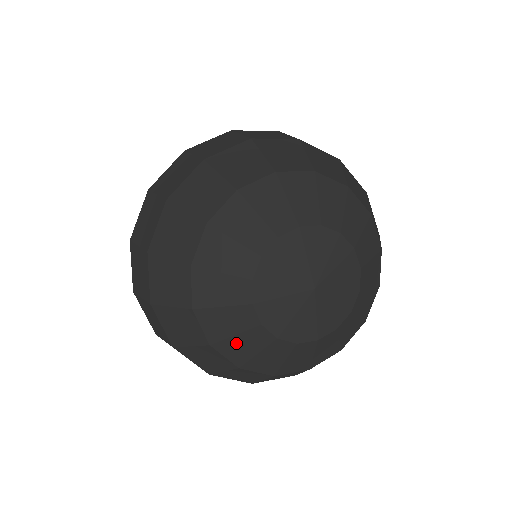
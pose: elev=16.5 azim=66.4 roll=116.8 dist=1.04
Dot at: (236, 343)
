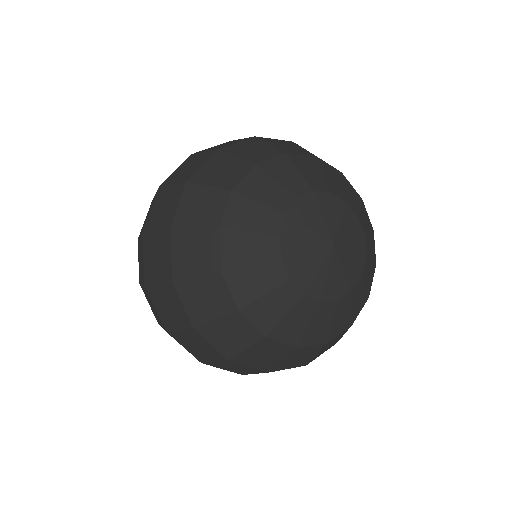
Dot at: (287, 324)
